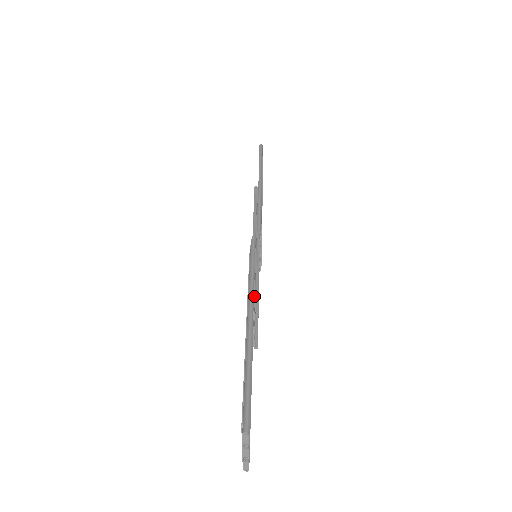
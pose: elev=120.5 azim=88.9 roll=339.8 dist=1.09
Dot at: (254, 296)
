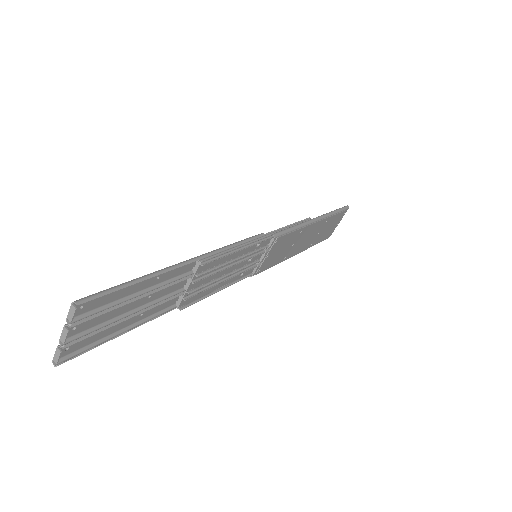
Dot at: (214, 256)
